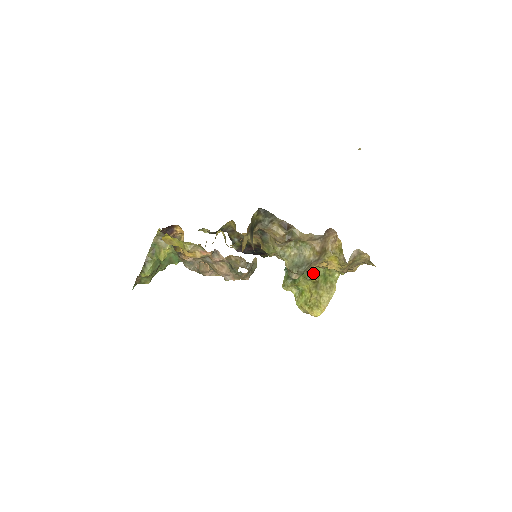
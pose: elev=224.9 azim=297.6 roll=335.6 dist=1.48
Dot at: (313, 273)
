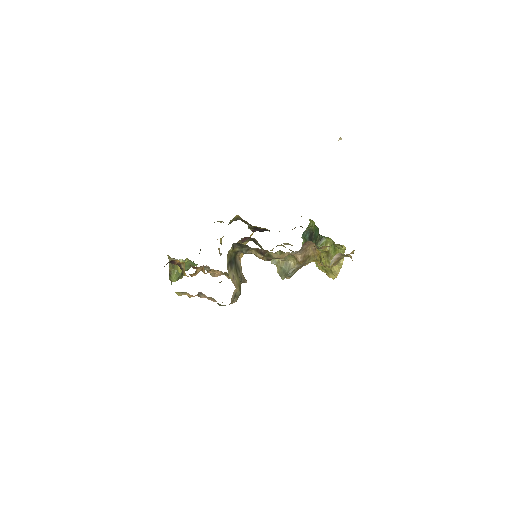
Dot at: occluded
